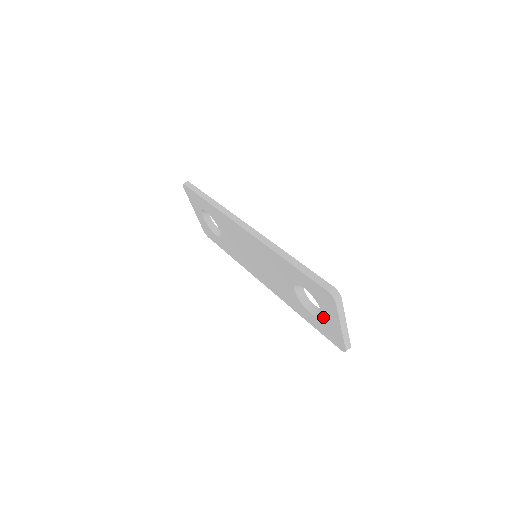
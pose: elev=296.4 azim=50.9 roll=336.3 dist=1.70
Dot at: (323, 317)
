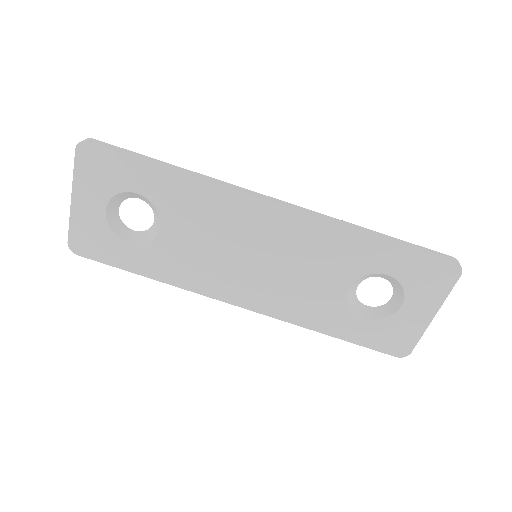
Dot at: (398, 313)
